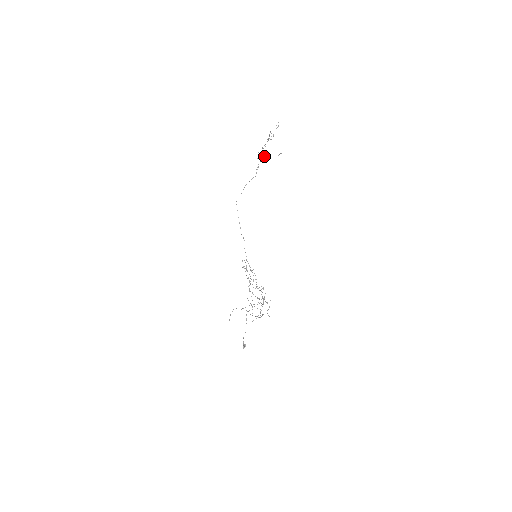
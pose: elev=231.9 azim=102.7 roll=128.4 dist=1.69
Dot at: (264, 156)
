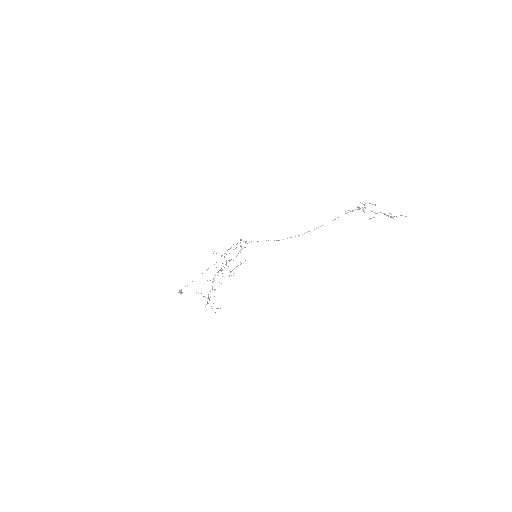
Dot at: occluded
